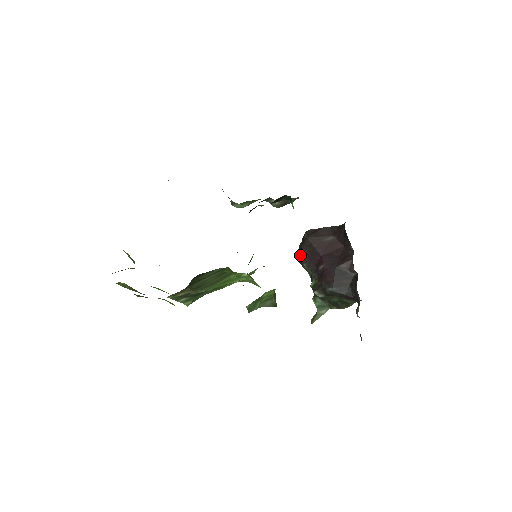
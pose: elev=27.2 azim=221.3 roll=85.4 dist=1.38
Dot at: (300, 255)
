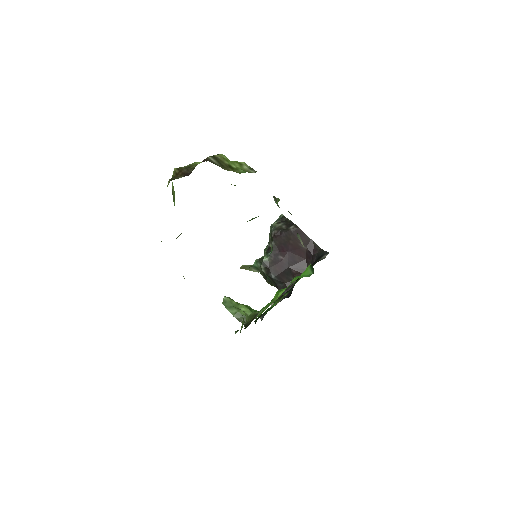
Dot at: (277, 235)
